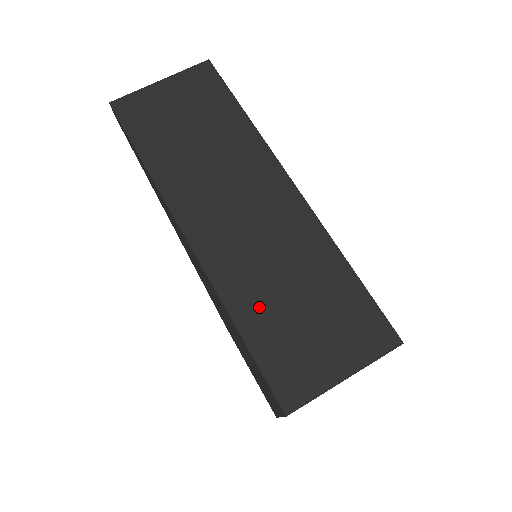
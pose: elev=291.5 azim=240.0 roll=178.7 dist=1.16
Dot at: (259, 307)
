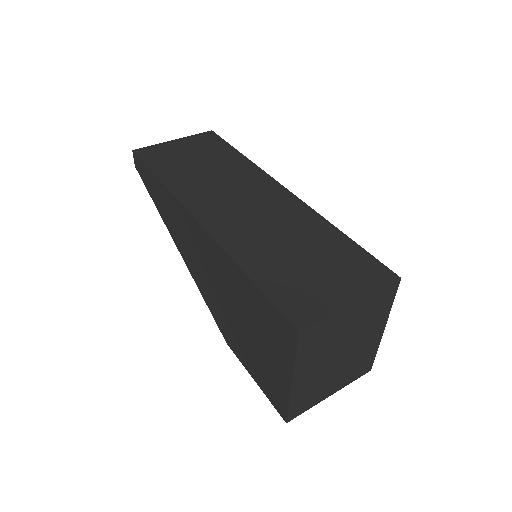
Dot at: (264, 258)
